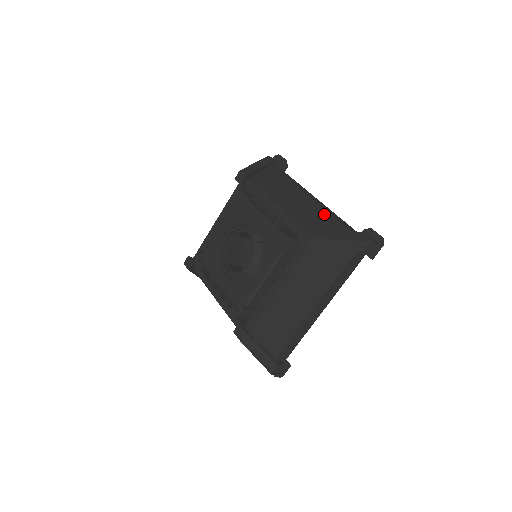
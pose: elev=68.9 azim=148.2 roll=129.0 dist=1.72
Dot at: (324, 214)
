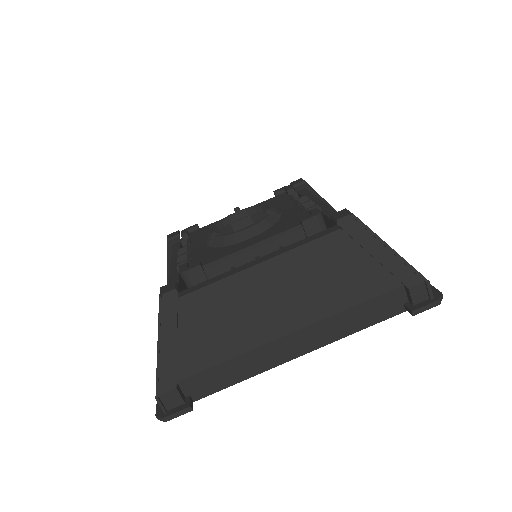
Dot at: occluded
